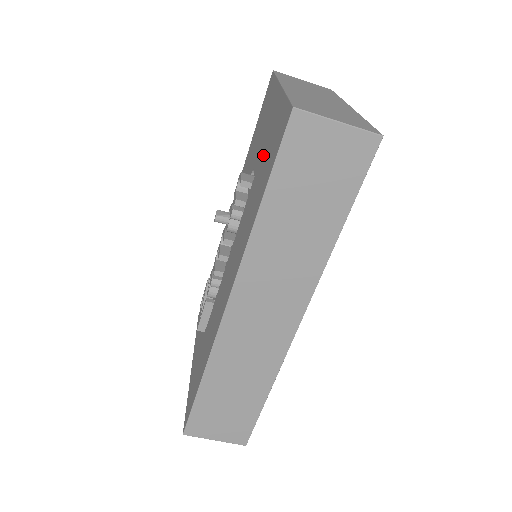
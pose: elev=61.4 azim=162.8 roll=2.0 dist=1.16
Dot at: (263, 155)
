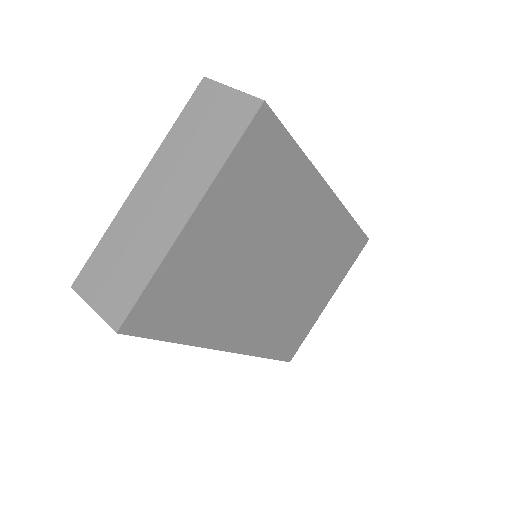
Dot at: occluded
